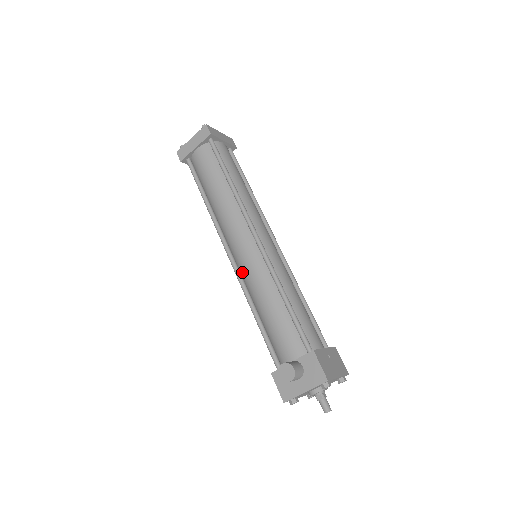
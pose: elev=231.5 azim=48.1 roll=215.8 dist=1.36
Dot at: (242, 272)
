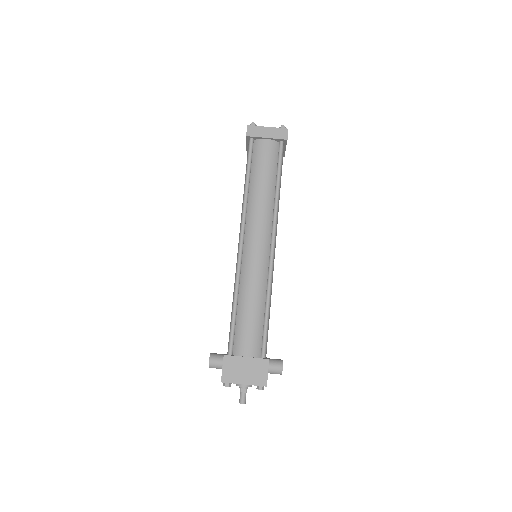
Dot at: occluded
